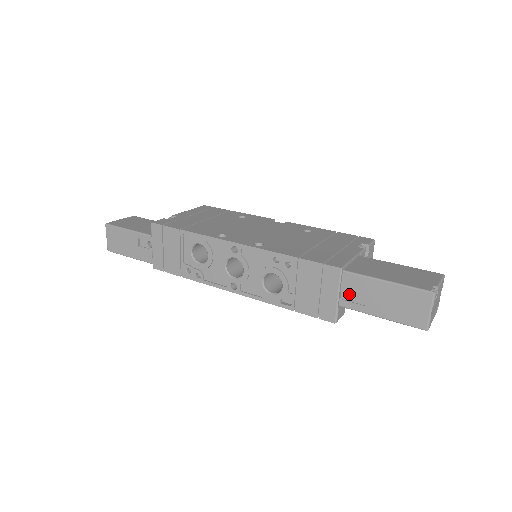
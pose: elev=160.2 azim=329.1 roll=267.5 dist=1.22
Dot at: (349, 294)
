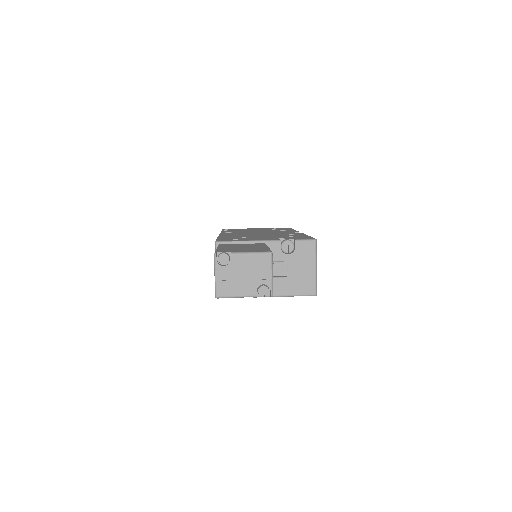
Dot at: occluded
